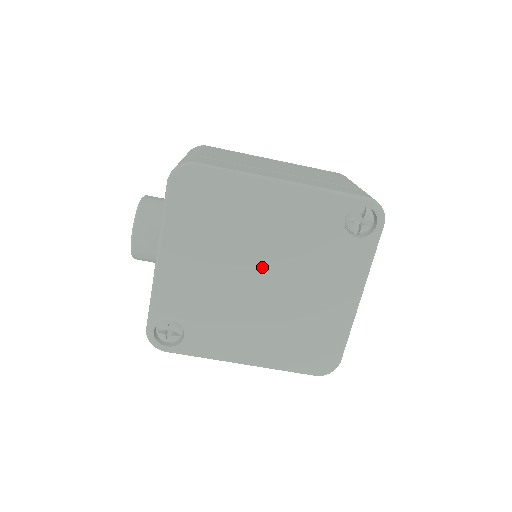
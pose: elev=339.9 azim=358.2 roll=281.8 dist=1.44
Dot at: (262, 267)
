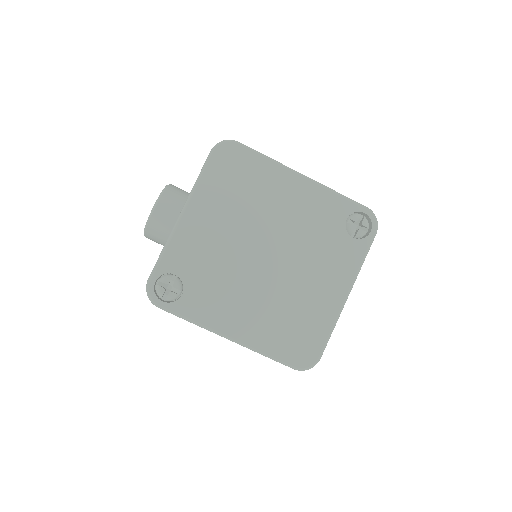
Dot at: (270, 244)
